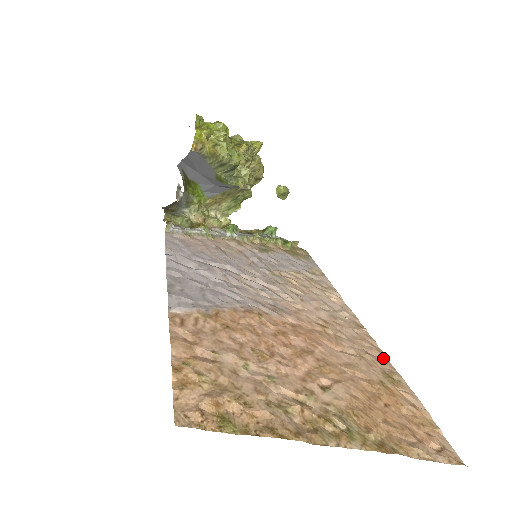
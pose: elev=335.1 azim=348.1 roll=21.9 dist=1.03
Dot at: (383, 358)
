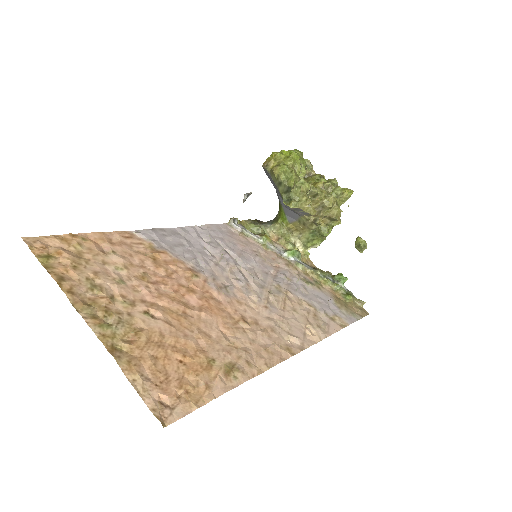
Dot at: (260, 368)
